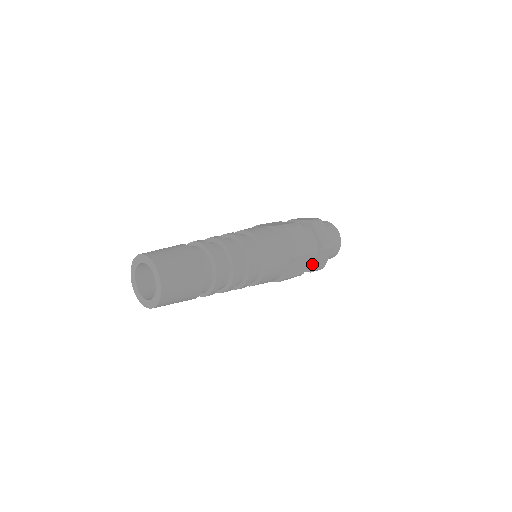
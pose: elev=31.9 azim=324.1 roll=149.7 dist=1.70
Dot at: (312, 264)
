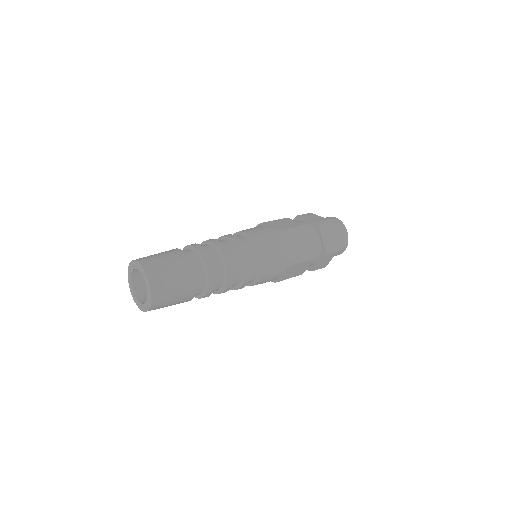
Dot at: (321, 246)
